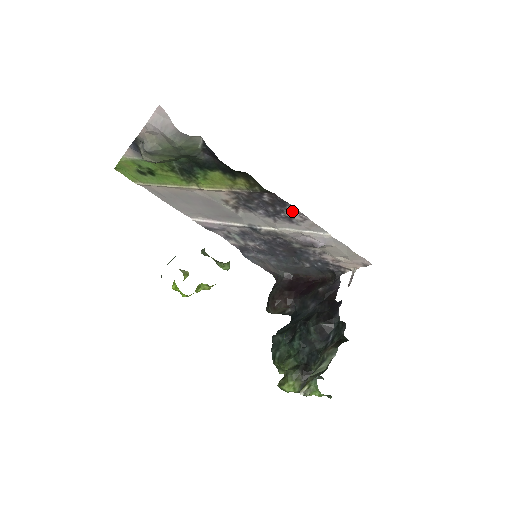
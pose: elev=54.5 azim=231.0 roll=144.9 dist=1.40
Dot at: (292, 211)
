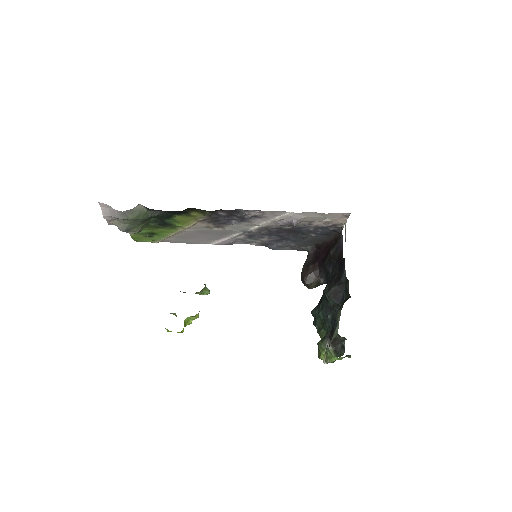
Dot at: (247, 212)
